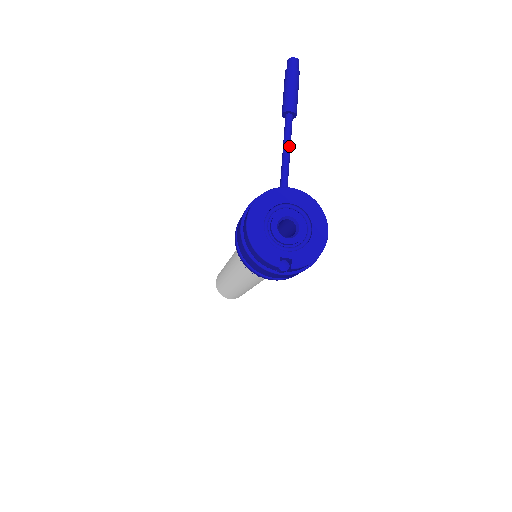
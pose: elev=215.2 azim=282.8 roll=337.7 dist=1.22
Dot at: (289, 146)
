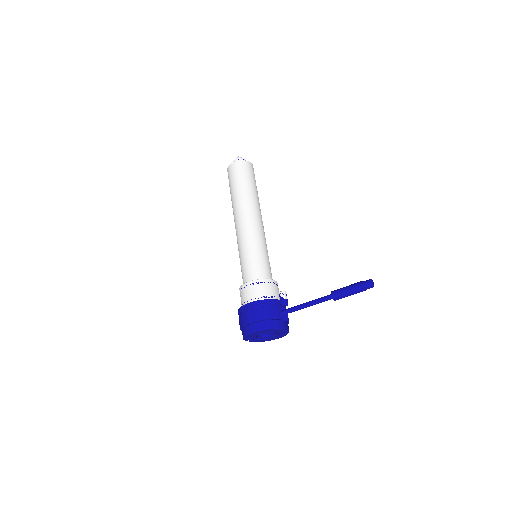
Dot at: occluded
